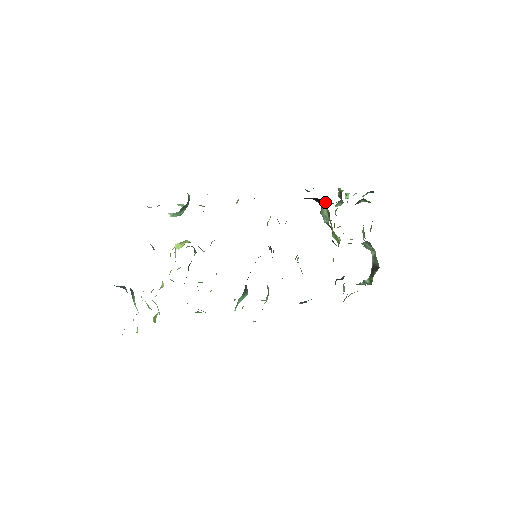
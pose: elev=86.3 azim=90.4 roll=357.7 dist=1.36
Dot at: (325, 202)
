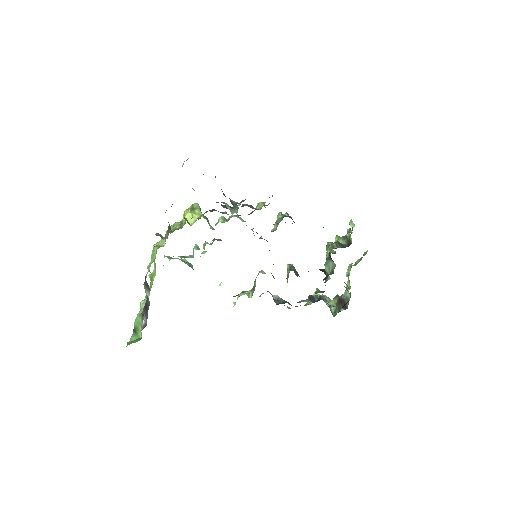
Dot at: occluded
